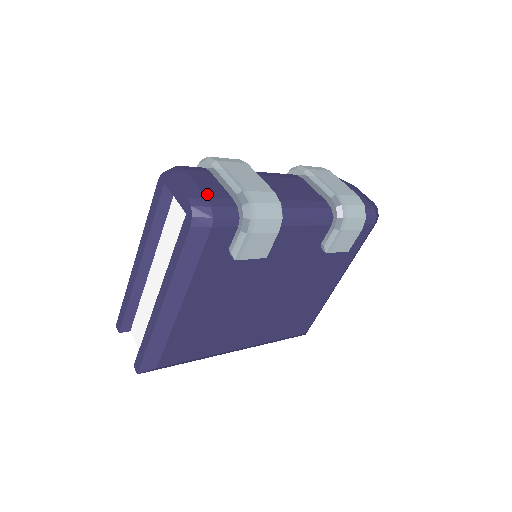
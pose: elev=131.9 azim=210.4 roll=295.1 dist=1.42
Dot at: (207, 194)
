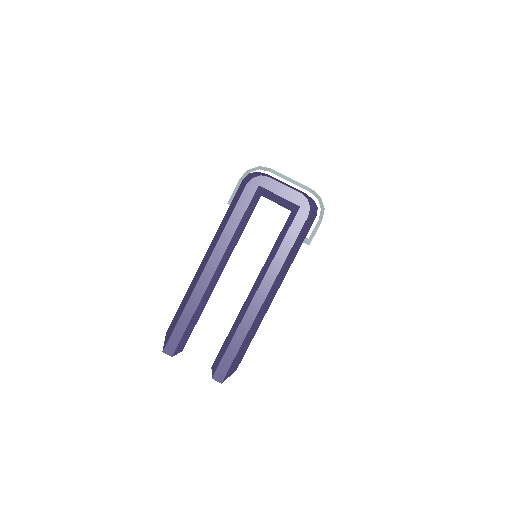
Dot at: (301, 191)
